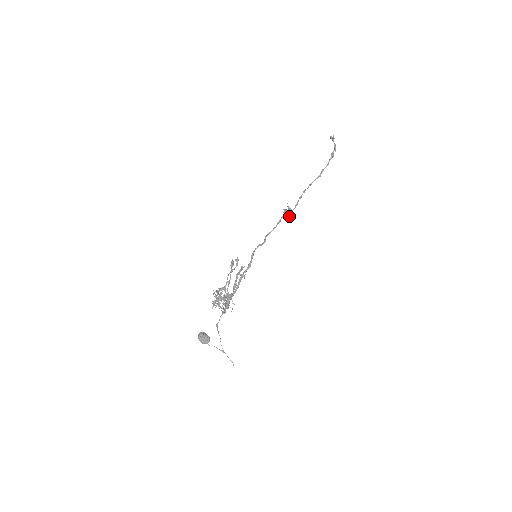
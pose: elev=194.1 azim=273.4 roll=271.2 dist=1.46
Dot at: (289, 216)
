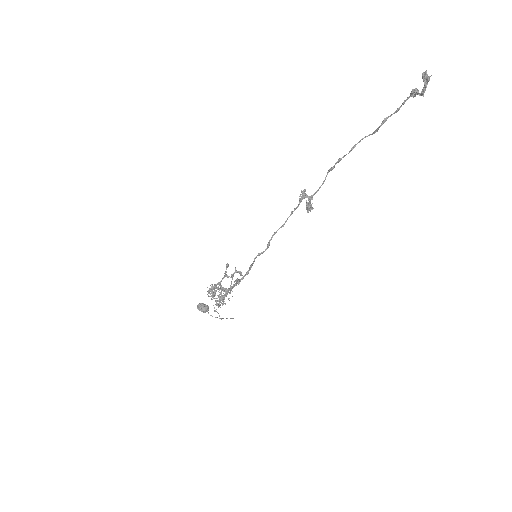
Dot at: occluded
